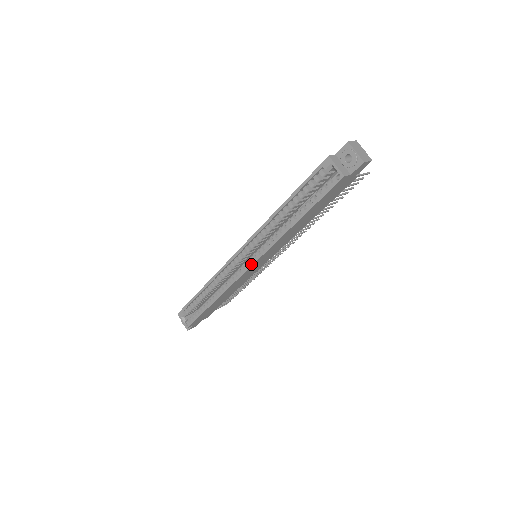
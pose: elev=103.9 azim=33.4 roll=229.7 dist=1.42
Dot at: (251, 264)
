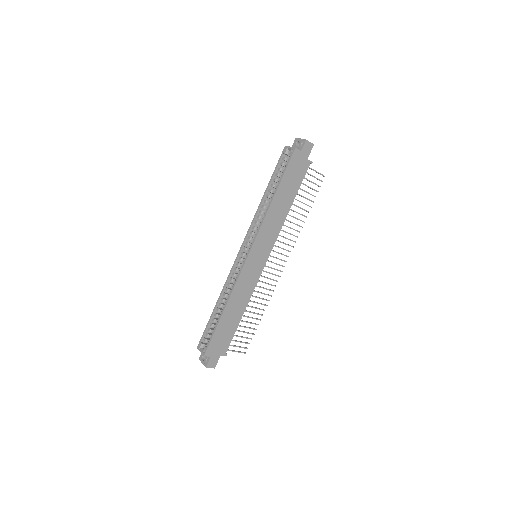
Dot at: (250, 249)
